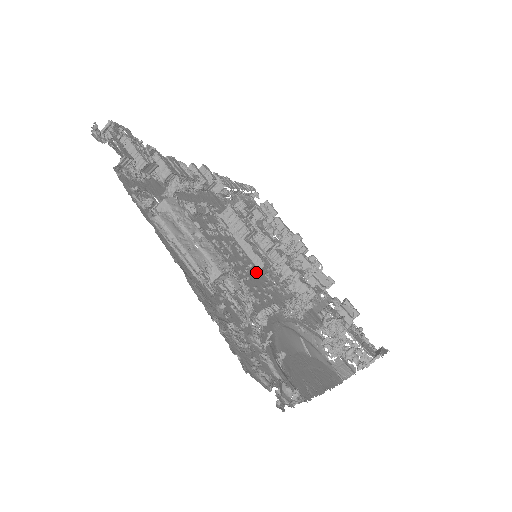
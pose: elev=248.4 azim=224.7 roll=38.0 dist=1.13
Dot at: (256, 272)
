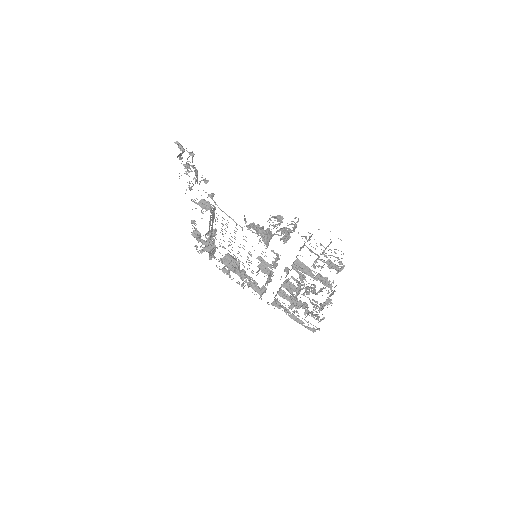
Dot at: (249, 251)
